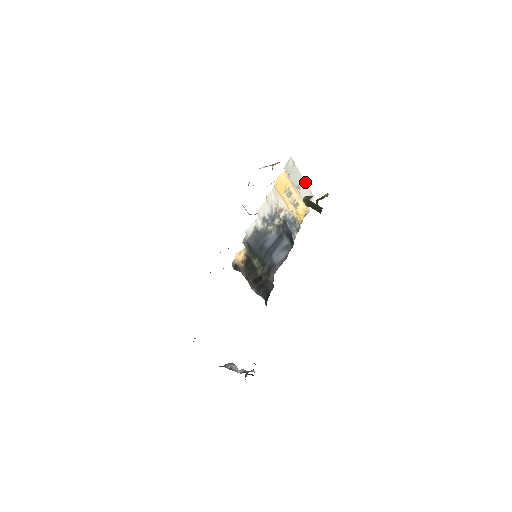
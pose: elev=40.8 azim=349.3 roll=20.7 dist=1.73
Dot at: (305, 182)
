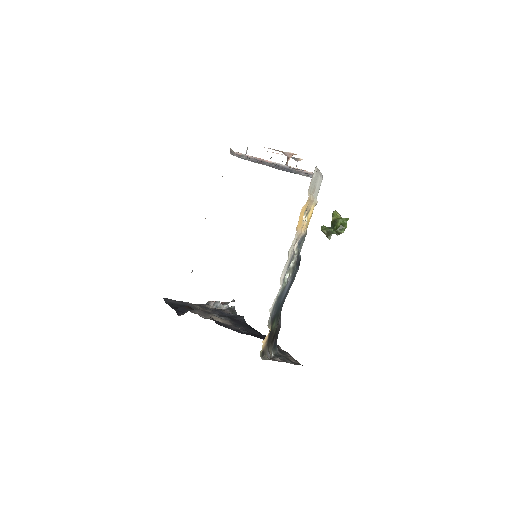
Dot at: (320, 173)
